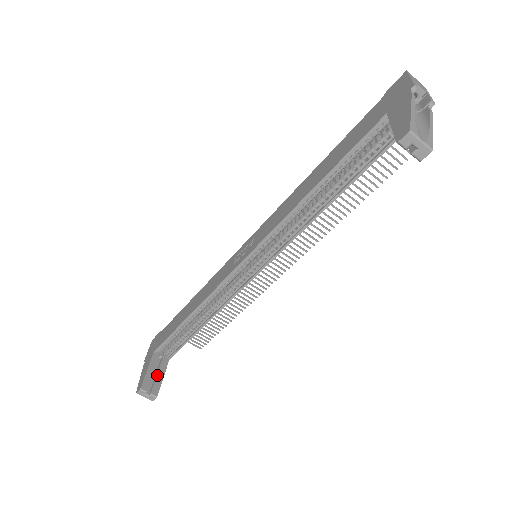
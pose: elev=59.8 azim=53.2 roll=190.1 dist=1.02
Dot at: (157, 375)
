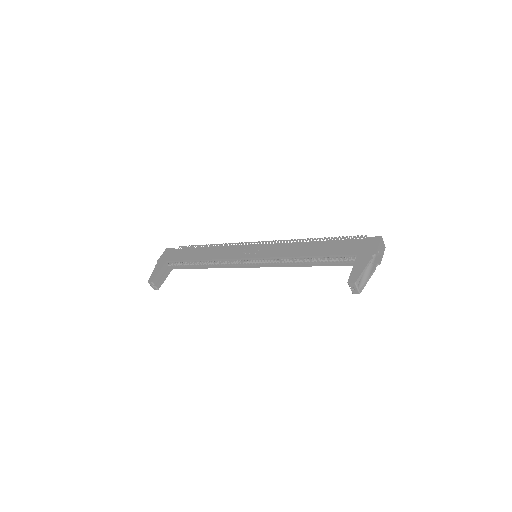
Dot at: (163, 276)
